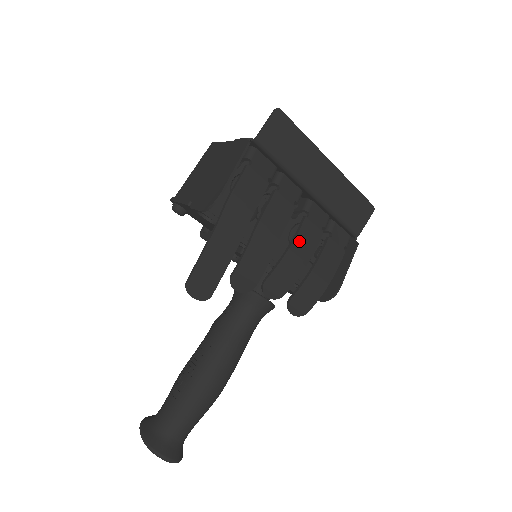
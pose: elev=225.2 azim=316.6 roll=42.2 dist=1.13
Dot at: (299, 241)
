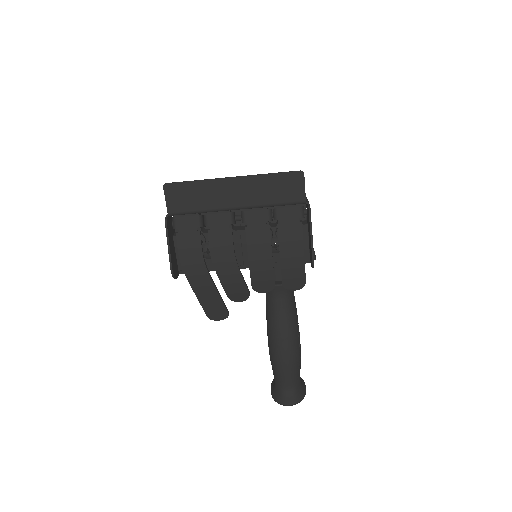
Dot at: (252, 248)
